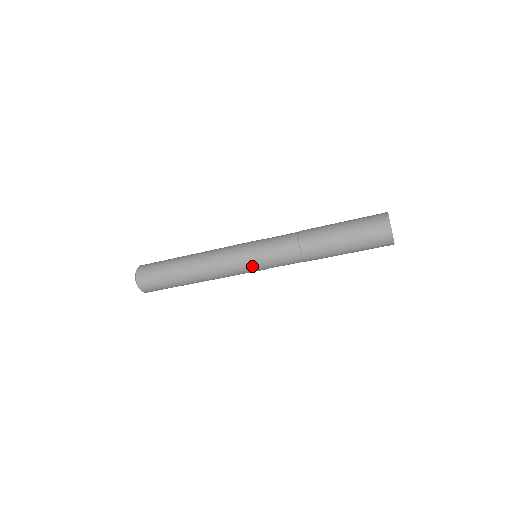
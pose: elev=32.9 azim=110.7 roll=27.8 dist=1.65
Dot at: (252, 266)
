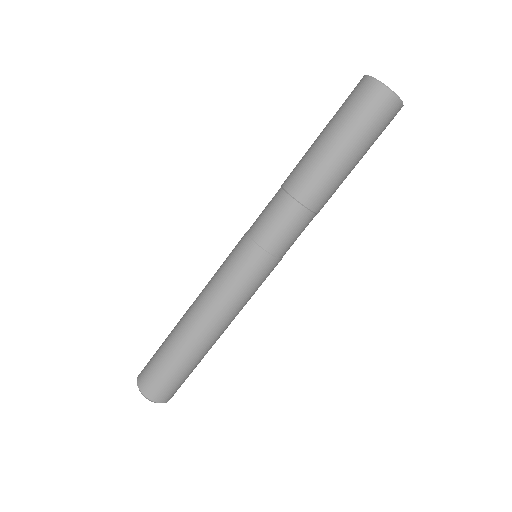
Dot at: (237, 249)
